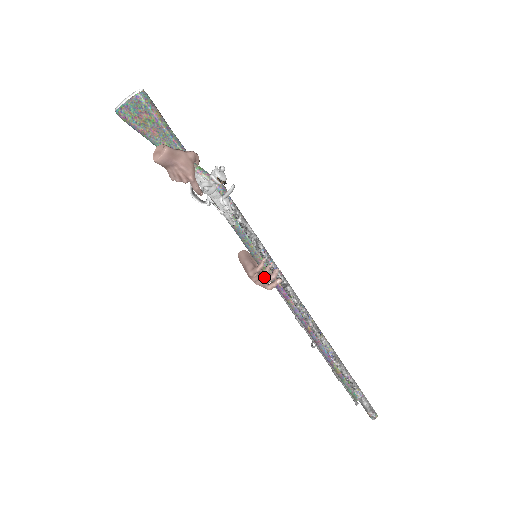
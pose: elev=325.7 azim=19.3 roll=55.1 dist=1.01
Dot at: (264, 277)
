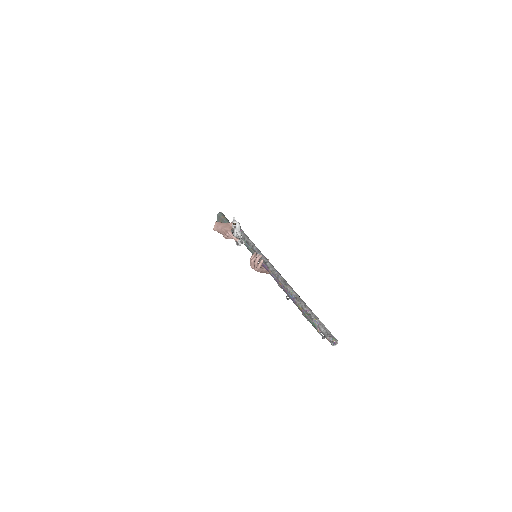
Dot at: (252, 260)
